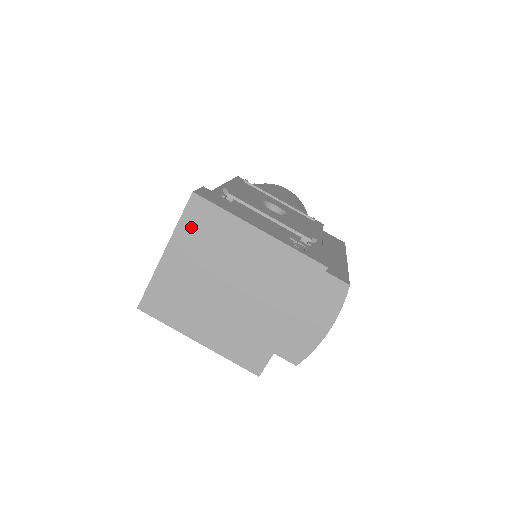
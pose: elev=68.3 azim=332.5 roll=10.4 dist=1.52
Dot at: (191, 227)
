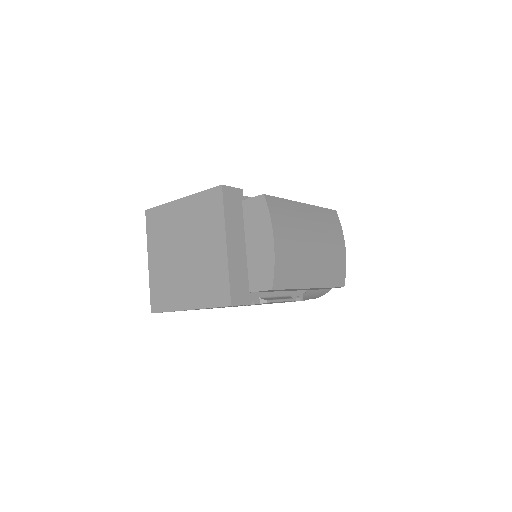
Dot at: (153, 231)
